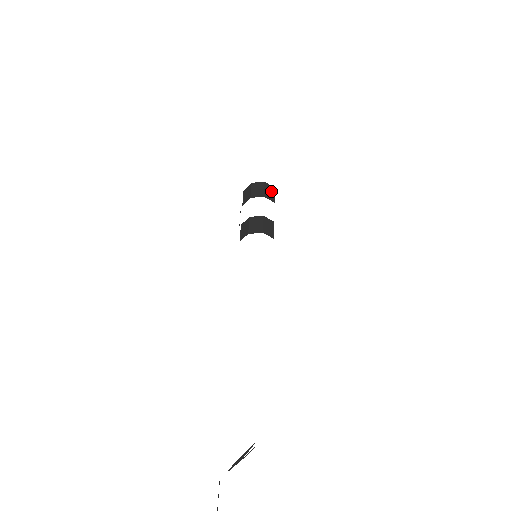
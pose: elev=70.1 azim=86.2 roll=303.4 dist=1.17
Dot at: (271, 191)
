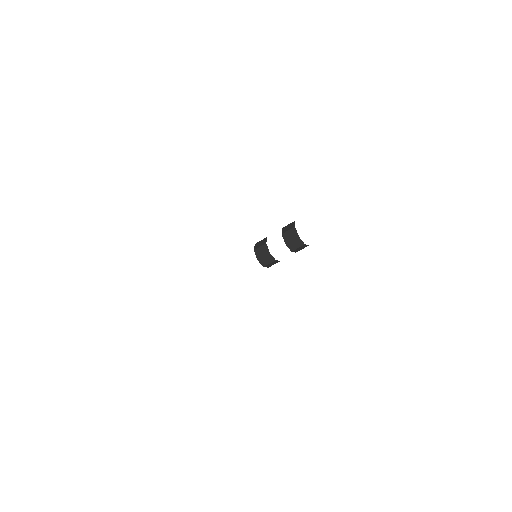
Dot at: (303, 248)
